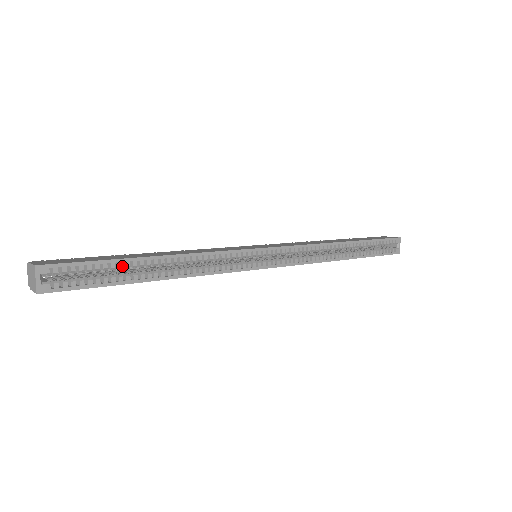
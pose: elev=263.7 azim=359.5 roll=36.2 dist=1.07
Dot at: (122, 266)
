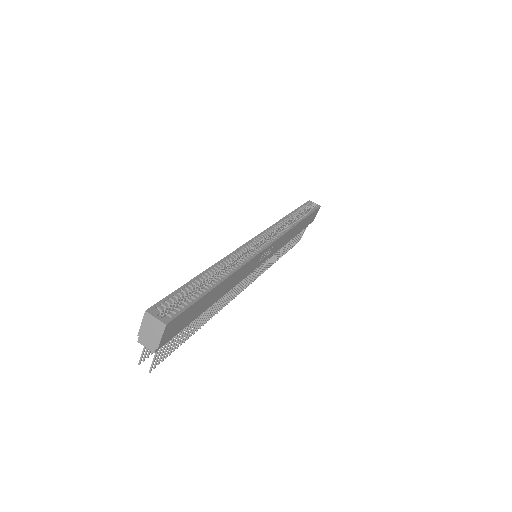
Dot at: (193, 285)
